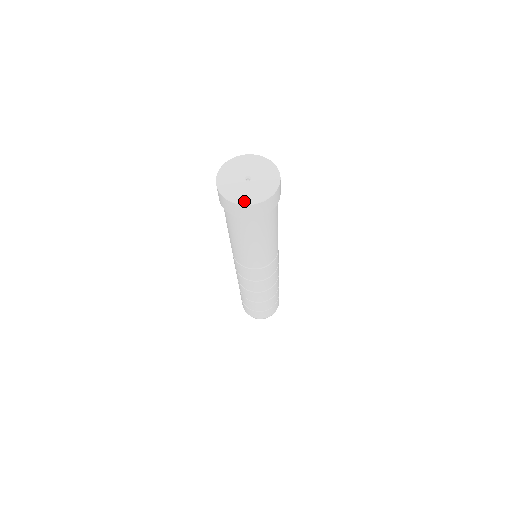
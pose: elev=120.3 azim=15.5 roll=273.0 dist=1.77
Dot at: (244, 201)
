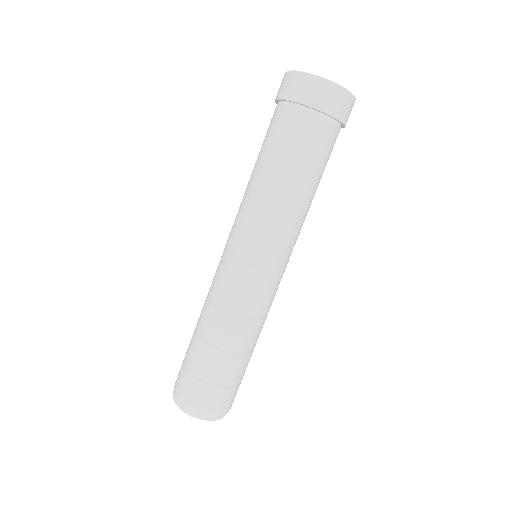
Dot at: (304, 73)
